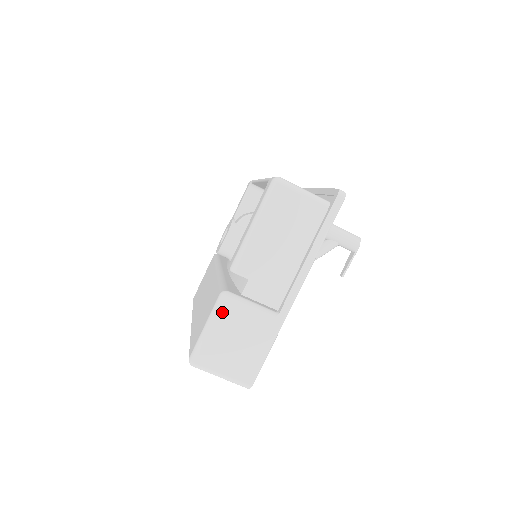
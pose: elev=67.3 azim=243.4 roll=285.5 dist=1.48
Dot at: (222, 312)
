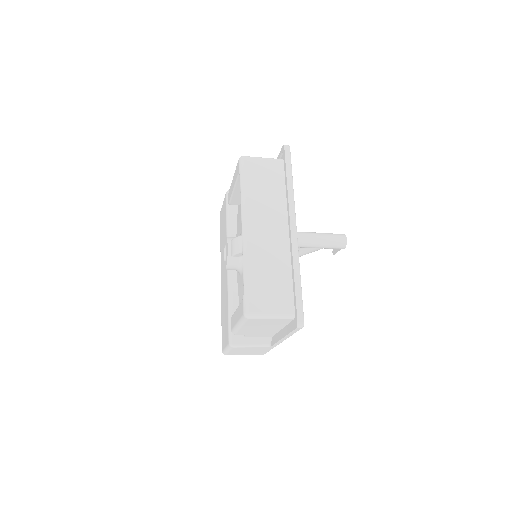
Dot at: (233, 349)
